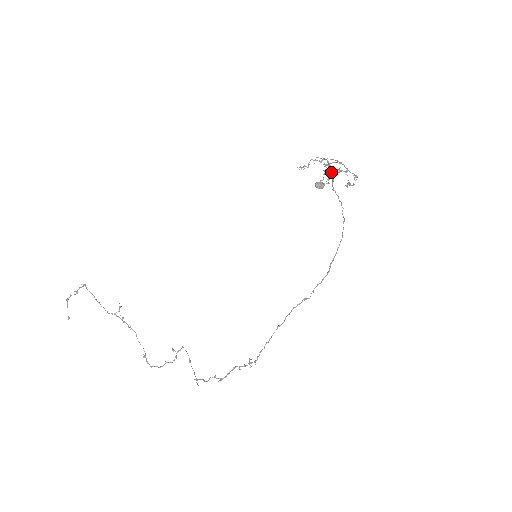
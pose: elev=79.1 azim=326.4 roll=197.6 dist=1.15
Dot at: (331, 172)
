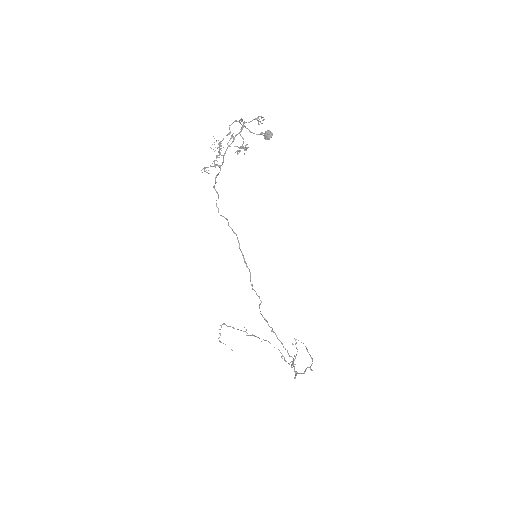
Dot at: occluded
